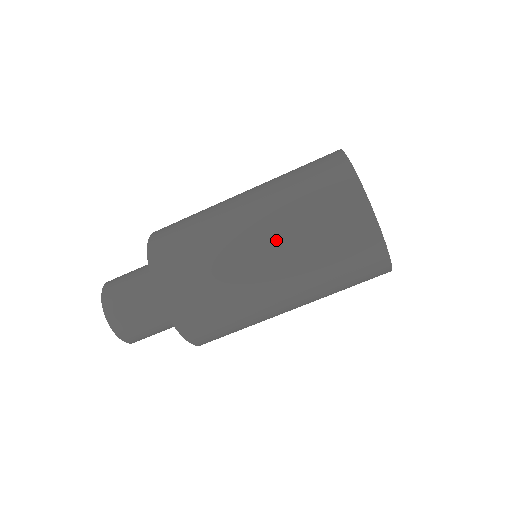
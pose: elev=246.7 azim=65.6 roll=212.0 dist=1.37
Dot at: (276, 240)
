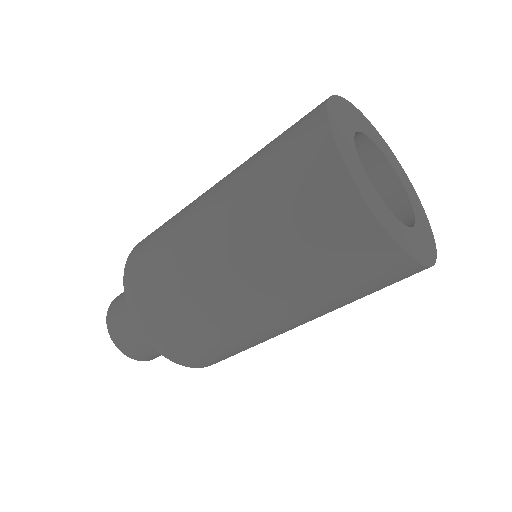
Dot at: (296, 312)
